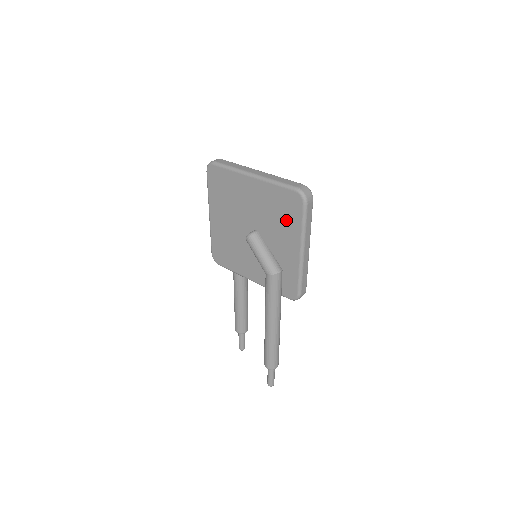
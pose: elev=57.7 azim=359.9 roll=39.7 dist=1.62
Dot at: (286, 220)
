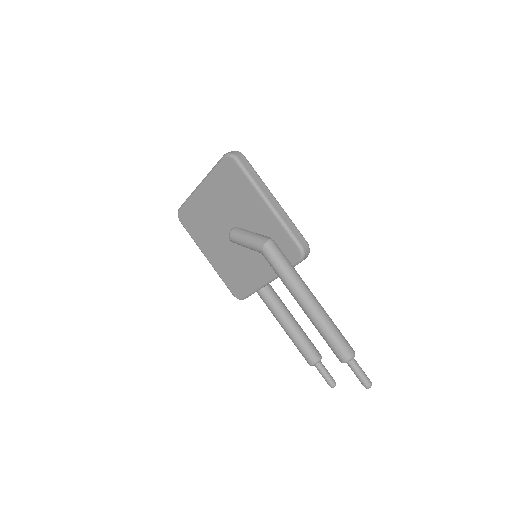
Dot at: (239, 190)
